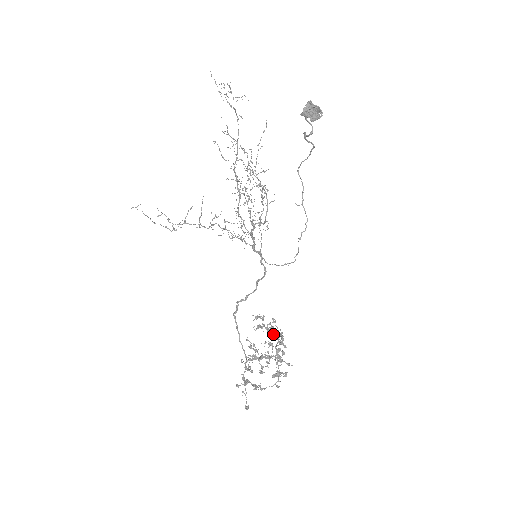
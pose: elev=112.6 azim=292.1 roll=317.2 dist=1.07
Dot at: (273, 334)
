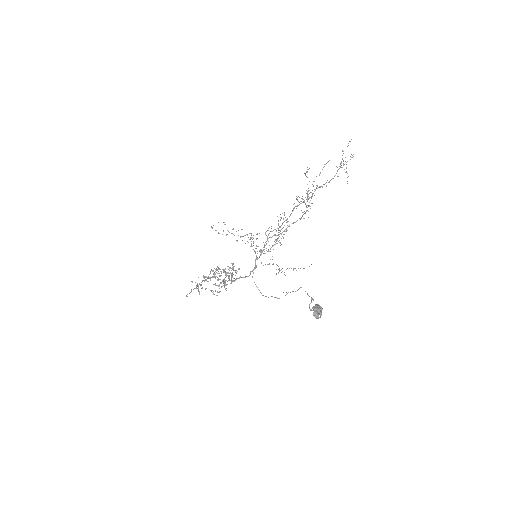
Dot at: (233, 268)
